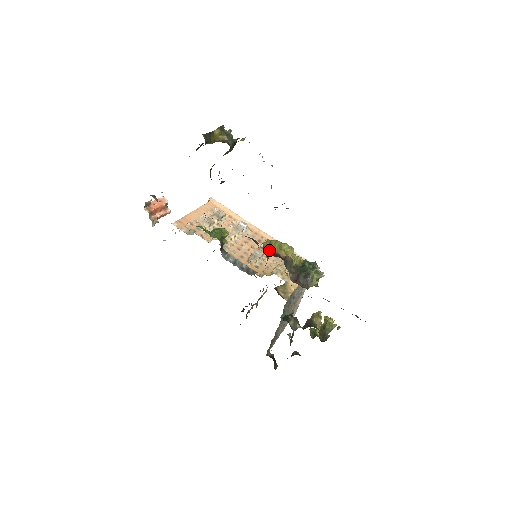
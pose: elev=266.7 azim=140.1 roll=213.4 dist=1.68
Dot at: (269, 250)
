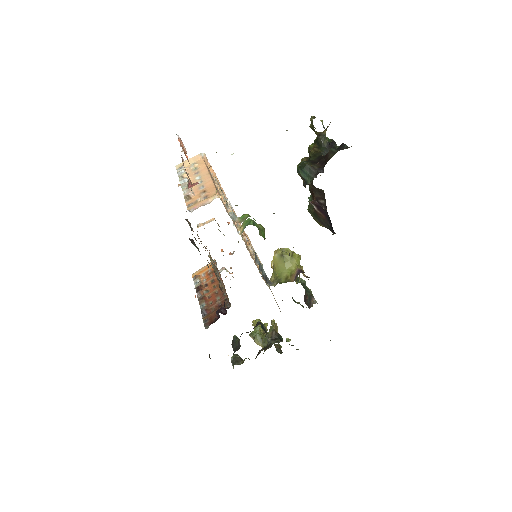
Dot at: (291, 263)
